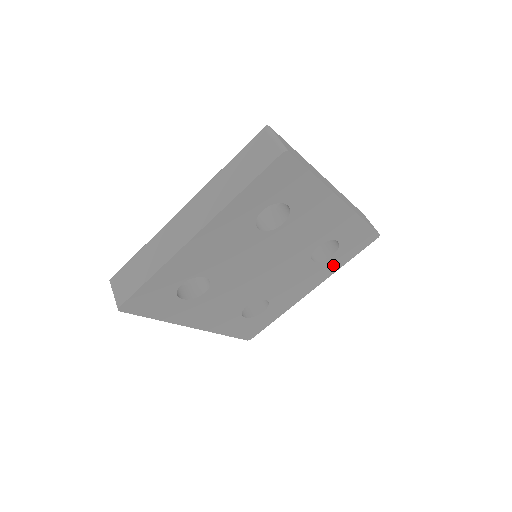
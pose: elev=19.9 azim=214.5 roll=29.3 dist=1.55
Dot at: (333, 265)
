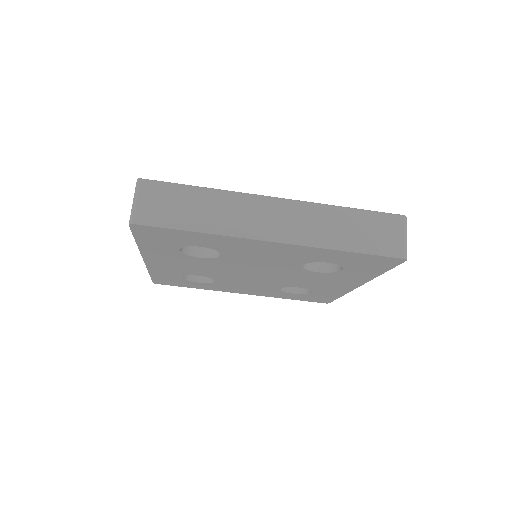
Dot at: (281, 295)
